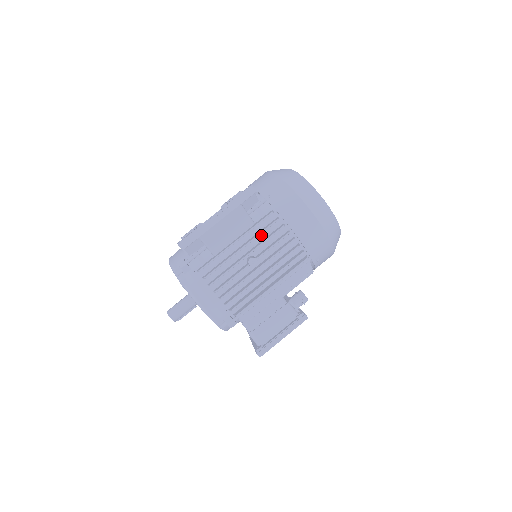
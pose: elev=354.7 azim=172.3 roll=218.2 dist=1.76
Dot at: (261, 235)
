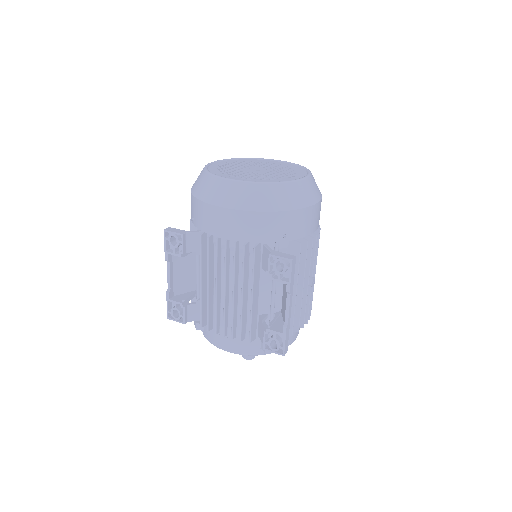
Dot at: occluded
